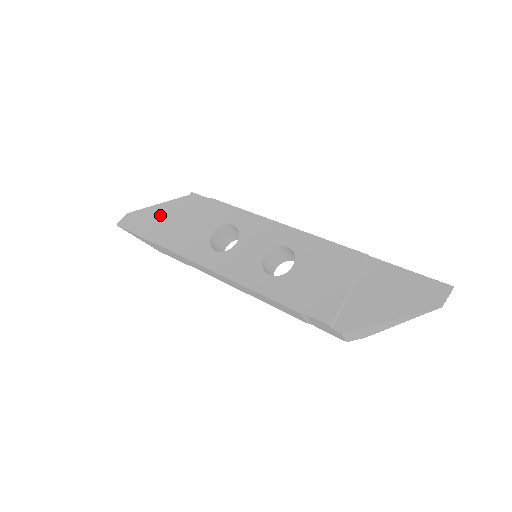
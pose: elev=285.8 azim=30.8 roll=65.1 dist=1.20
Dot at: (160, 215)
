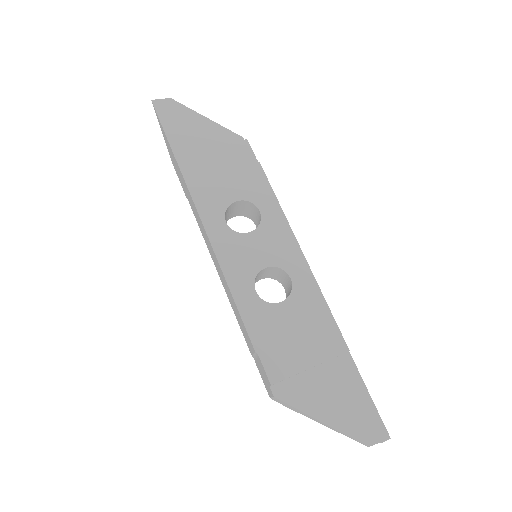
Dot at: (201, 132)
